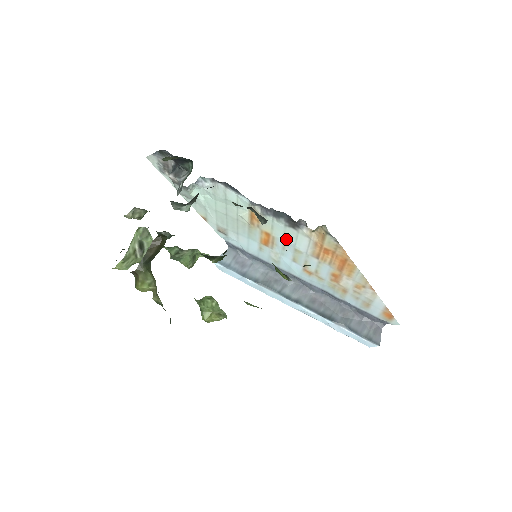
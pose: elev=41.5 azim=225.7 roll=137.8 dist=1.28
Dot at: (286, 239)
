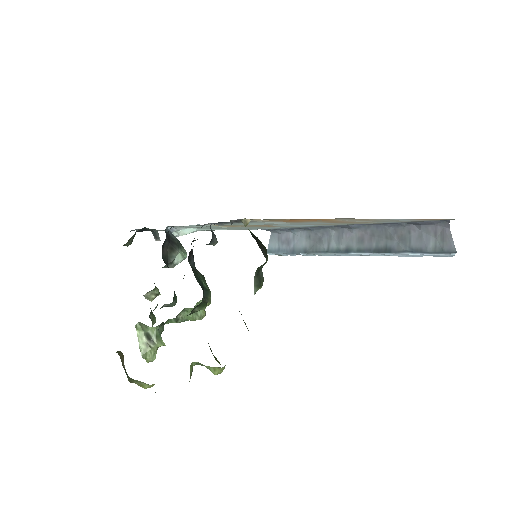
Dot at: (262, 224)
